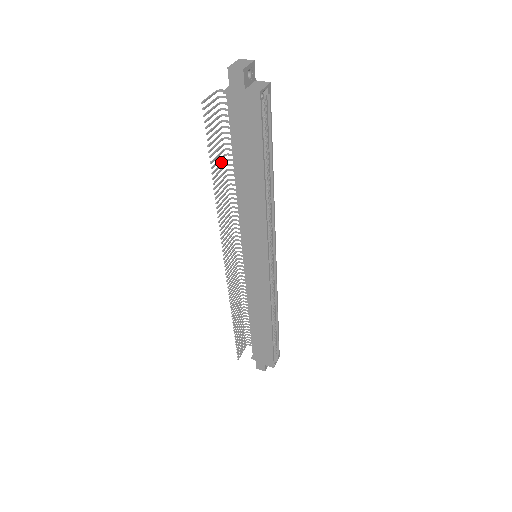
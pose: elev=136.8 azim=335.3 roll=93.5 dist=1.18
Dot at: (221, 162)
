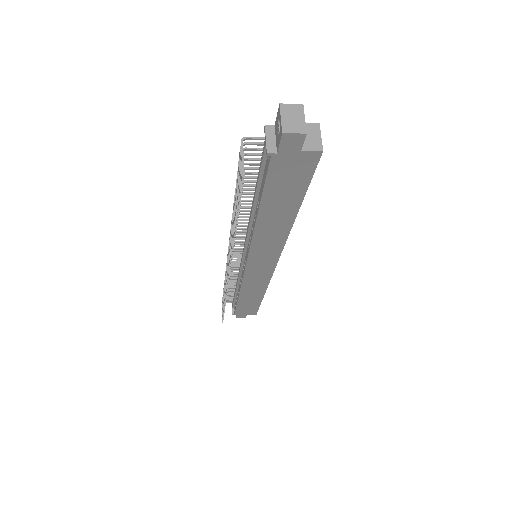
Dot at: (234, 202)
